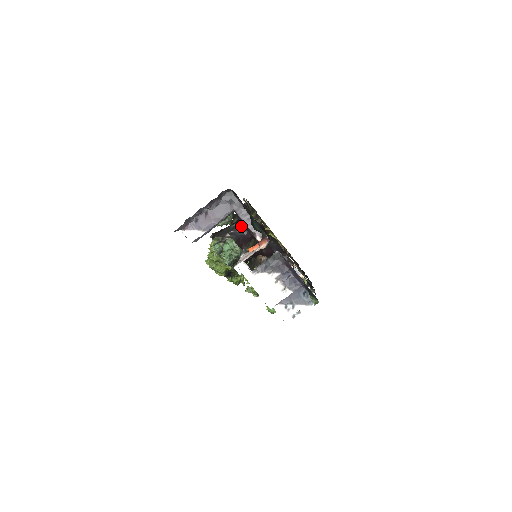
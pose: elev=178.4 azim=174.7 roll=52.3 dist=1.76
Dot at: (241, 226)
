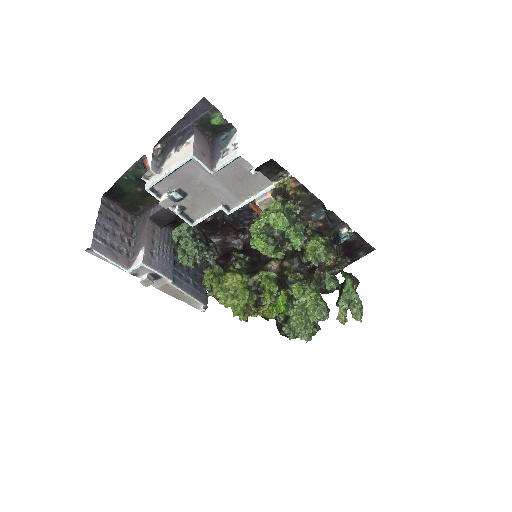
Dot at: occluded
